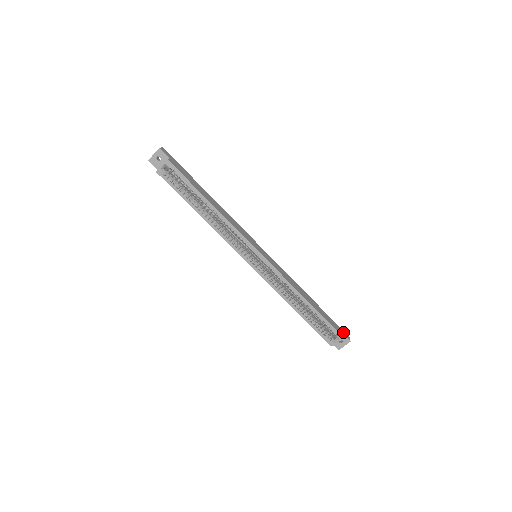
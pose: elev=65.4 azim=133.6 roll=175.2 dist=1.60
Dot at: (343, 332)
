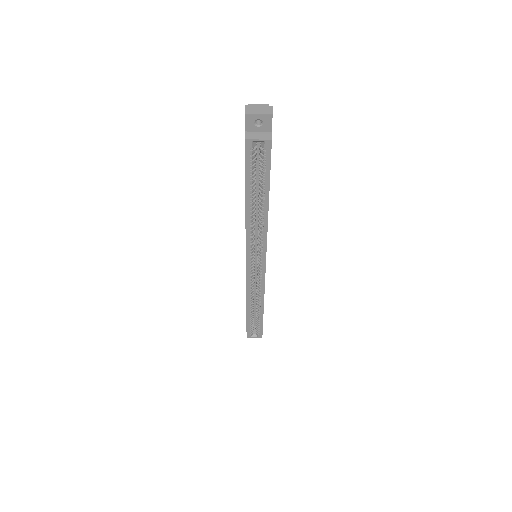
Dot at: occluded
